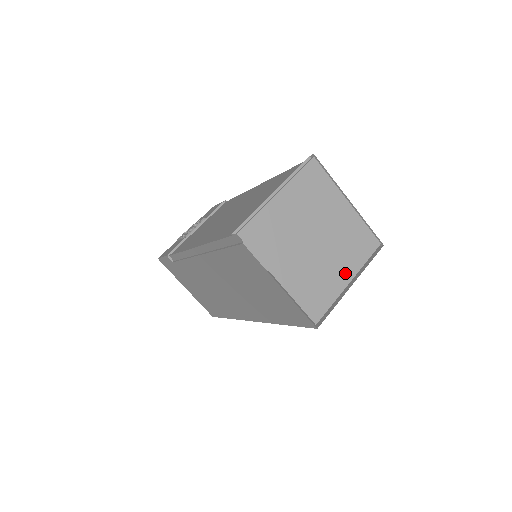
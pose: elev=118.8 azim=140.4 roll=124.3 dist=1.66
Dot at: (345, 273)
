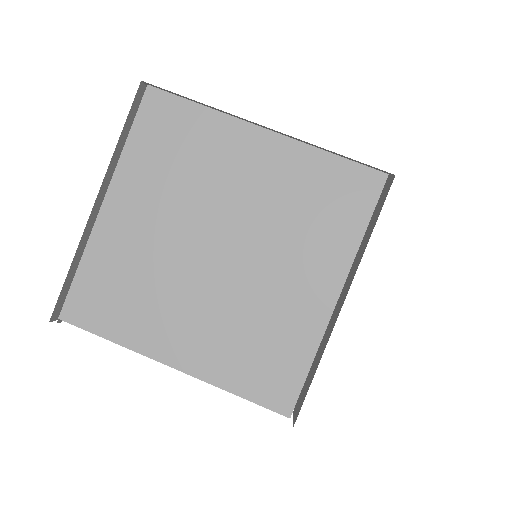
Dot at: (318, 283)
